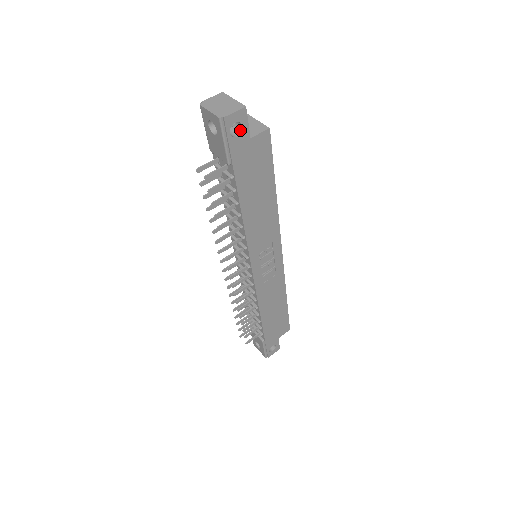
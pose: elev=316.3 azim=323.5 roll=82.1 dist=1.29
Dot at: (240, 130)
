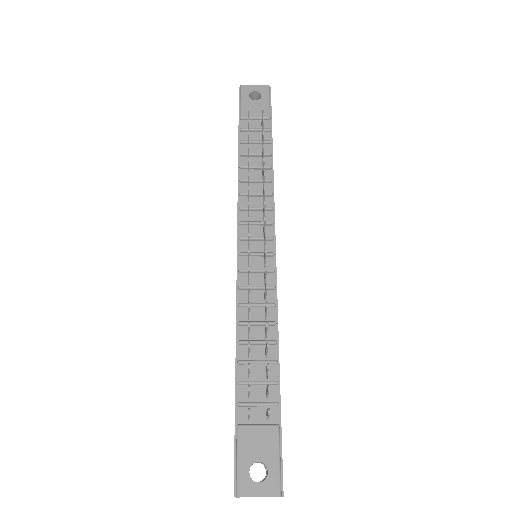
Dot at: occluded
